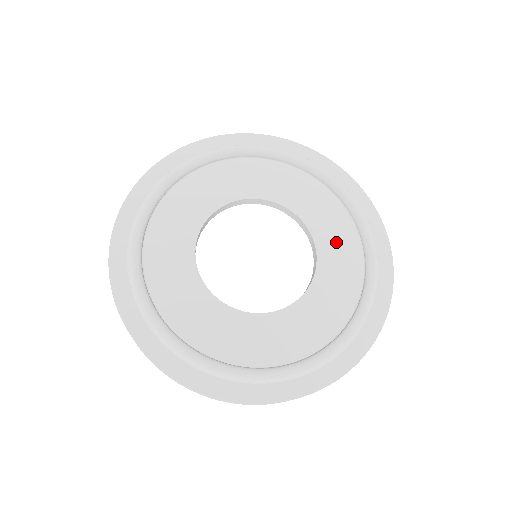
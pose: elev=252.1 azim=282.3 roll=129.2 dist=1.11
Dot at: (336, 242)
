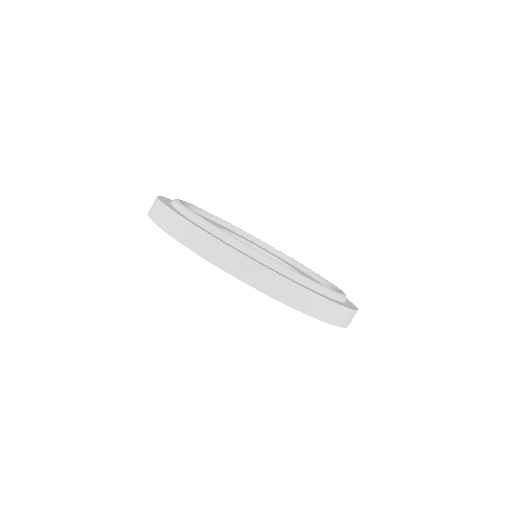
Dot at: occluded
